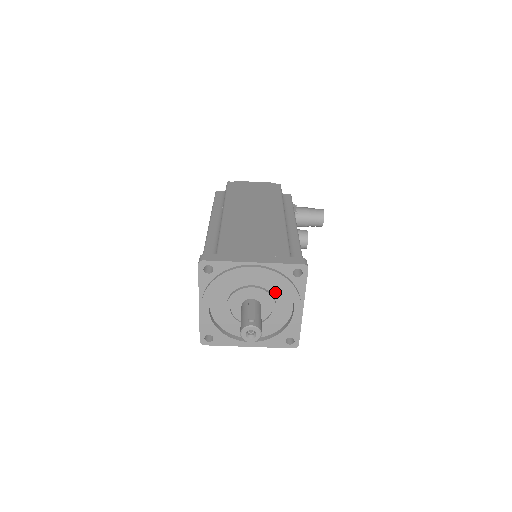
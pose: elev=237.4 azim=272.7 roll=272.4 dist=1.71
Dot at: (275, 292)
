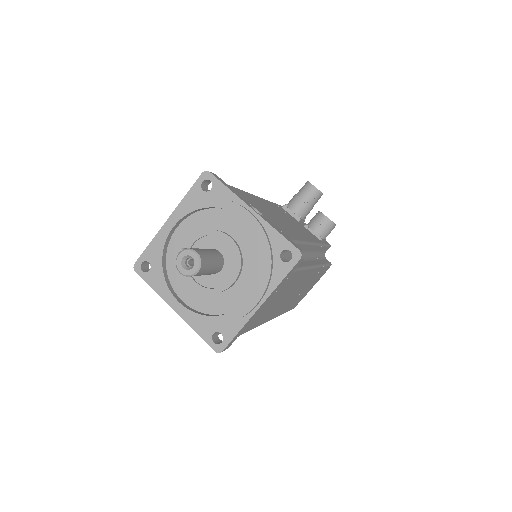
Dot at: (215, 225)
